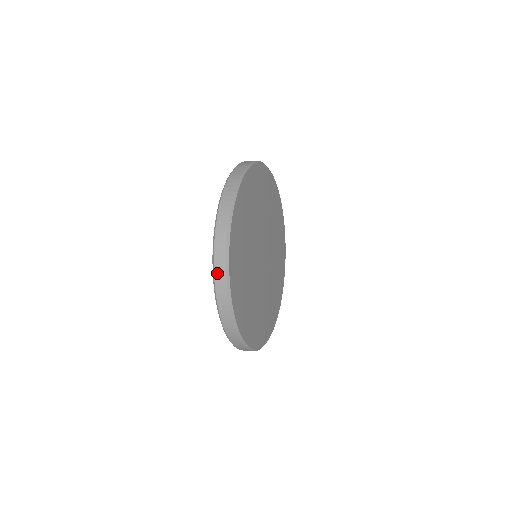
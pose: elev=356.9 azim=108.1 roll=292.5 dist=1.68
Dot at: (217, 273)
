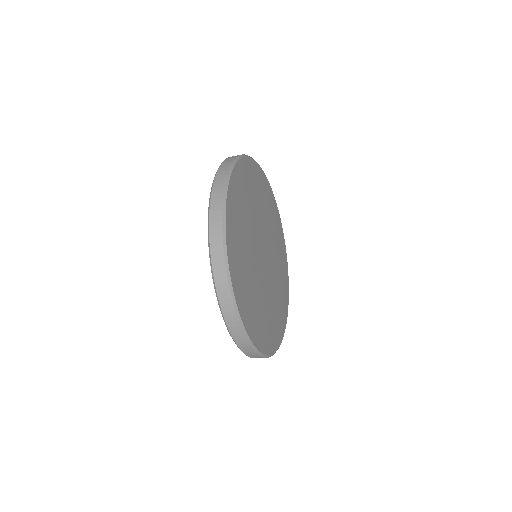
Dot at: (220, 171)
